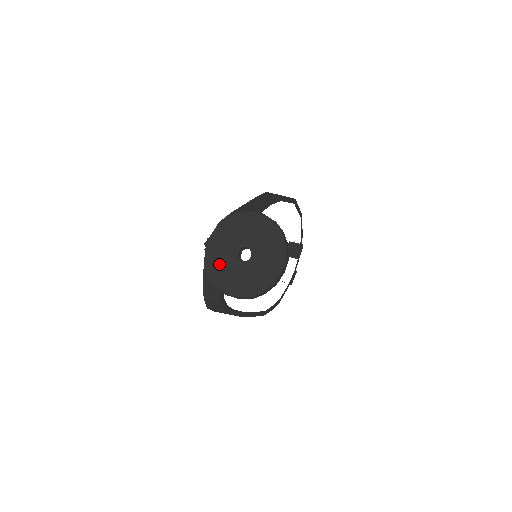
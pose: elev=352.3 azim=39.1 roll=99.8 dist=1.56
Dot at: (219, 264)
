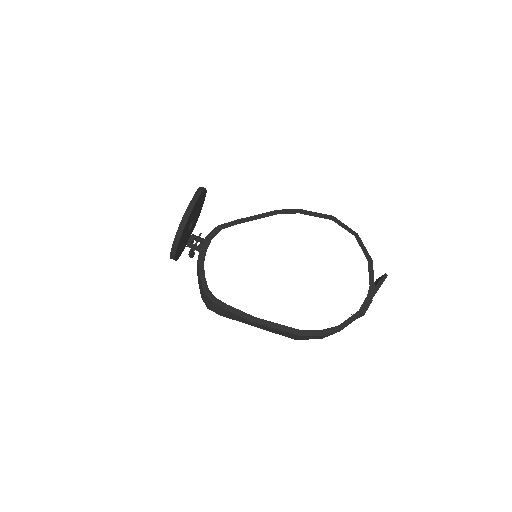
Dot at: occluded
